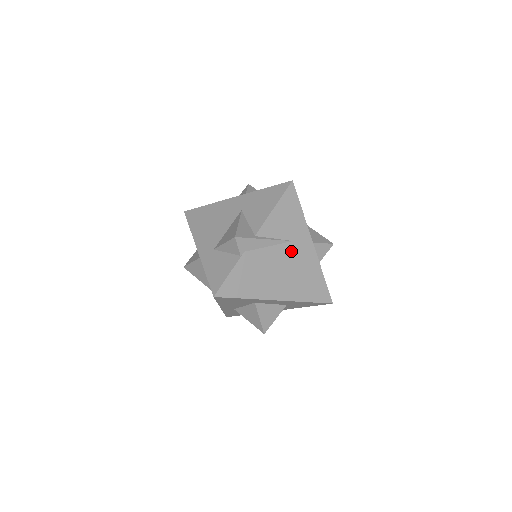
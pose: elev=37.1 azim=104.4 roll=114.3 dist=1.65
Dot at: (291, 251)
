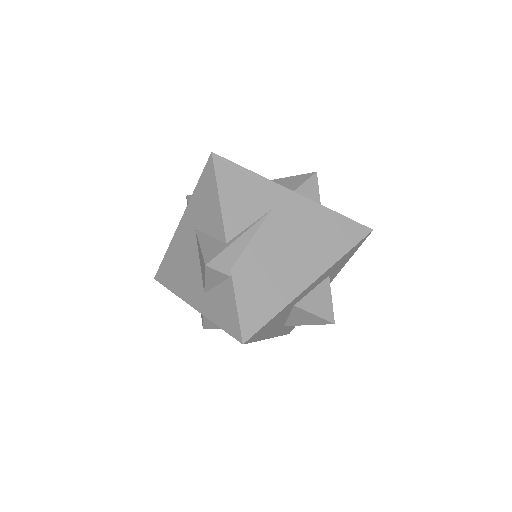
Dot at: (279, 221)
